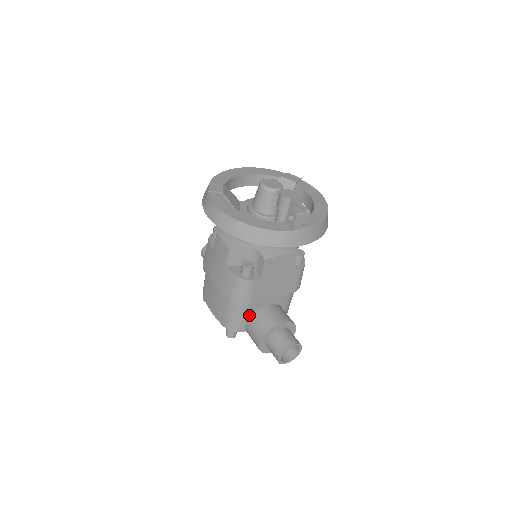
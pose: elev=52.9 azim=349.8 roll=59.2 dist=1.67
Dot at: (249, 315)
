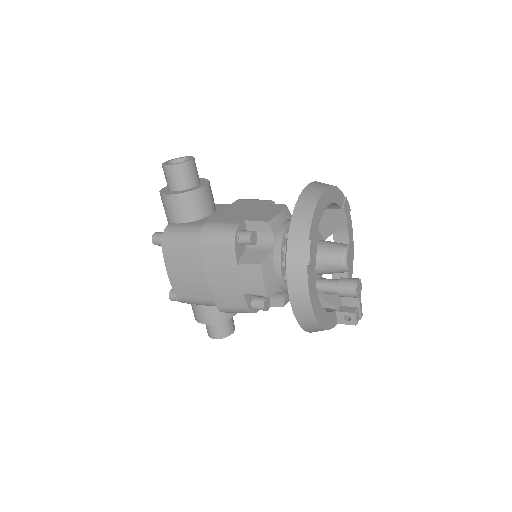
Dot at: occluded
